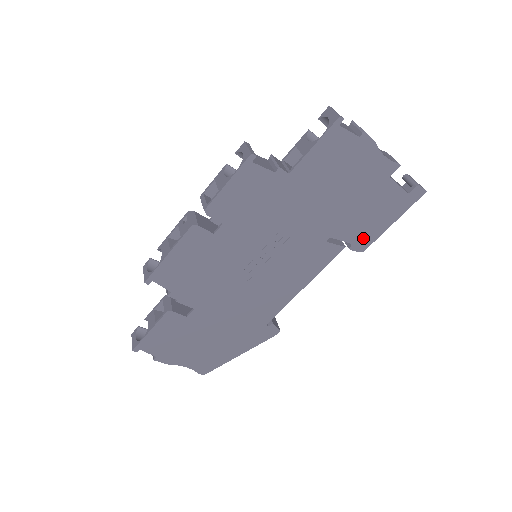
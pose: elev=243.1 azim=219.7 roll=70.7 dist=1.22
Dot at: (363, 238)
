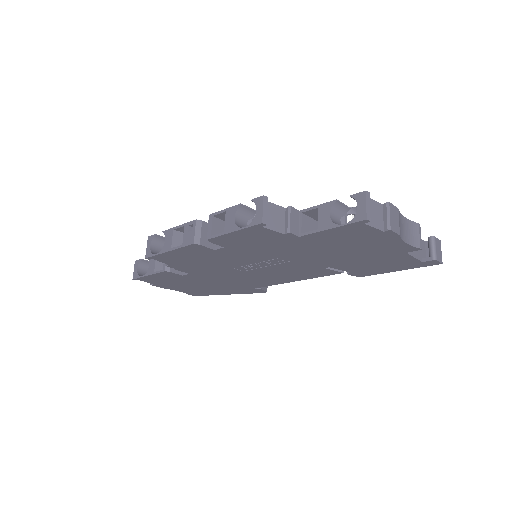
Dot at: (363, 272)
